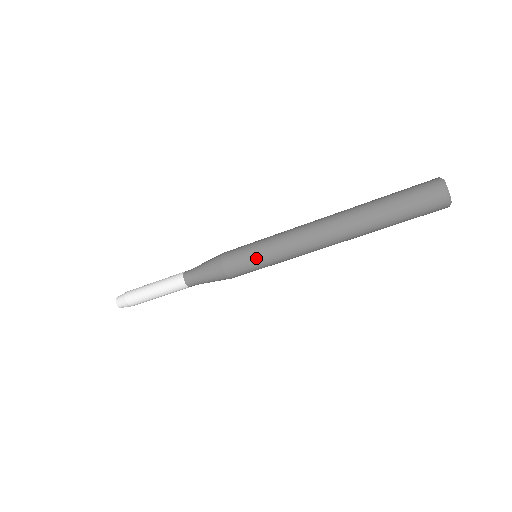
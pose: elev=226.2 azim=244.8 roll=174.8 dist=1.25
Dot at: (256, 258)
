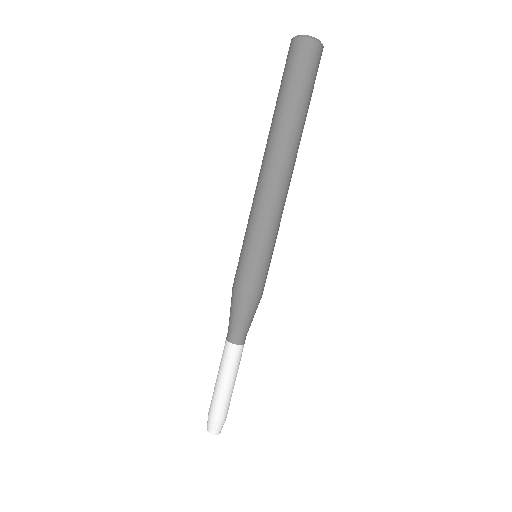
Dot at: (263, 255)
